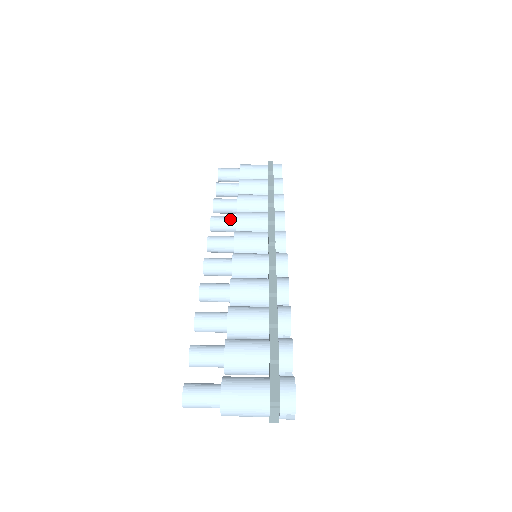
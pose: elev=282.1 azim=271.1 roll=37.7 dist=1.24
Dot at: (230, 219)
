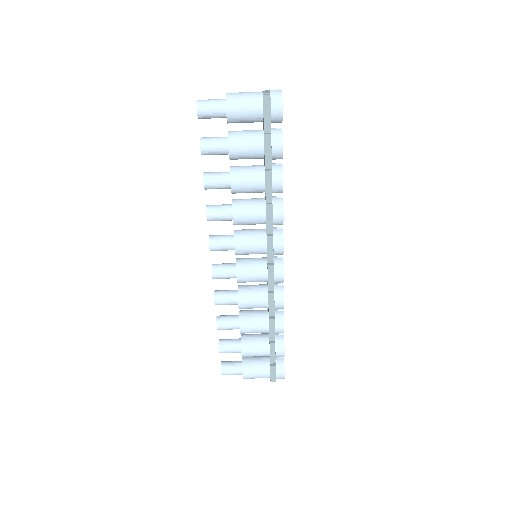
Dot at: (227, 217)
